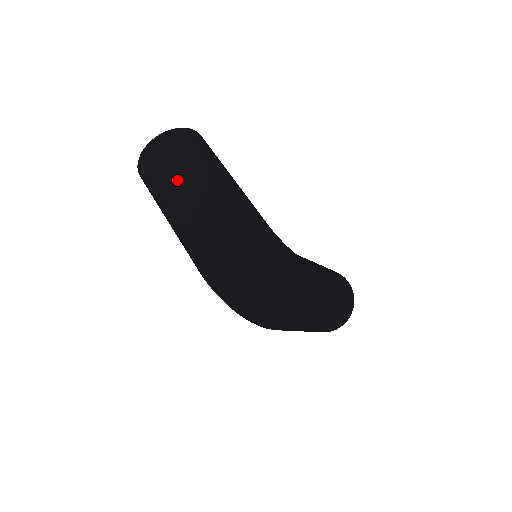
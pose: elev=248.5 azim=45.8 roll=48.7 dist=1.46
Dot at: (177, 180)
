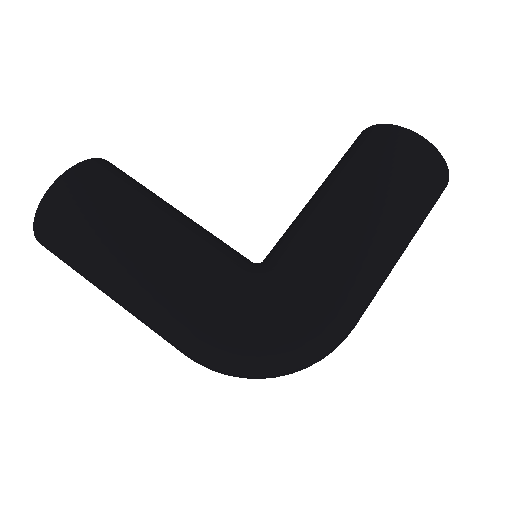
Dot at: (98, 288)
